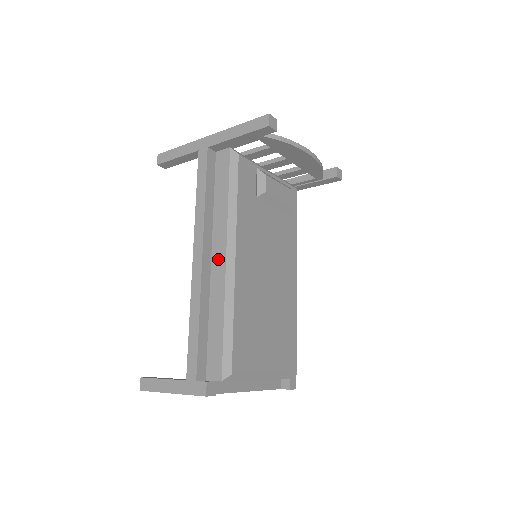
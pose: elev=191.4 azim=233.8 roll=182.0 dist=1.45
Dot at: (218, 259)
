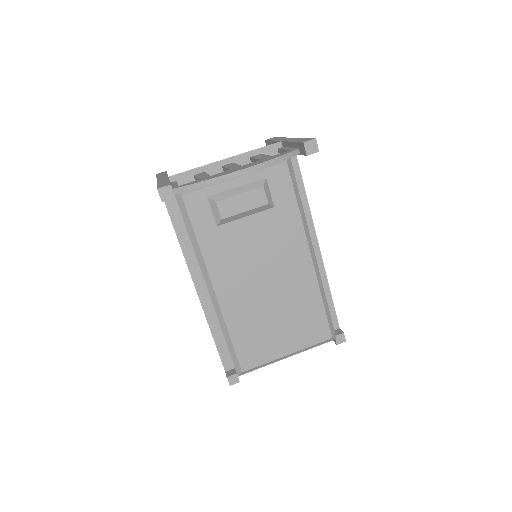
Dot at: occluded
